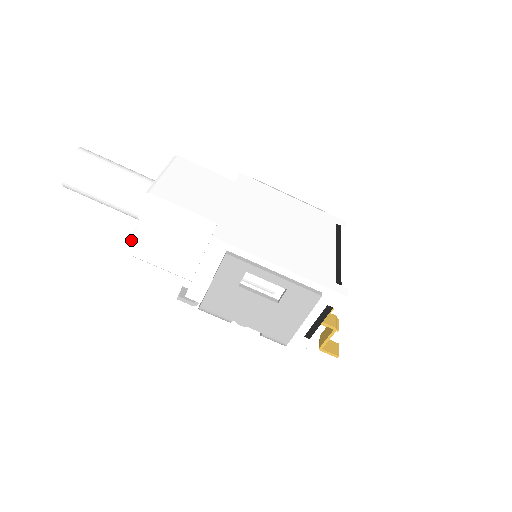
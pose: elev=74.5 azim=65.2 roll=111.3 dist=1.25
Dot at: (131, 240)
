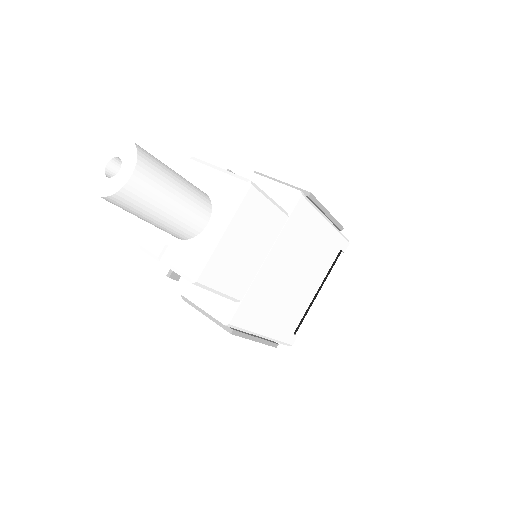
Dot at: (150, 253)
